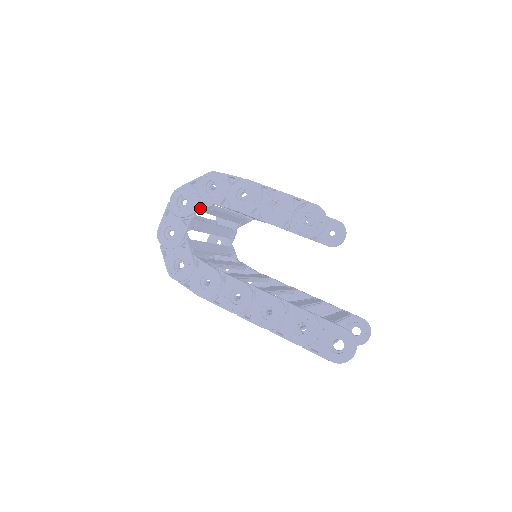
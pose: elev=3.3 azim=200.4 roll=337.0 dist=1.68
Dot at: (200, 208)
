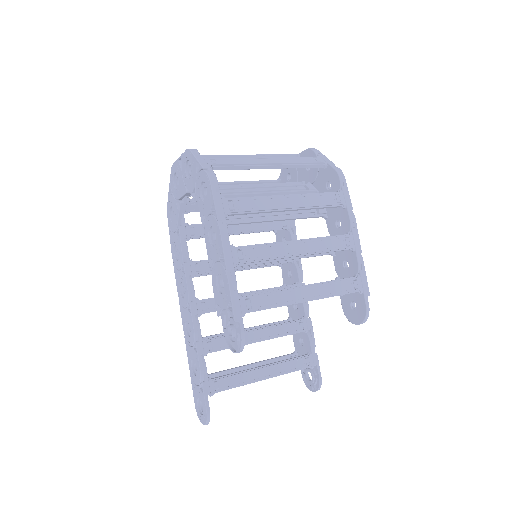
Dot at: (192, 195)
